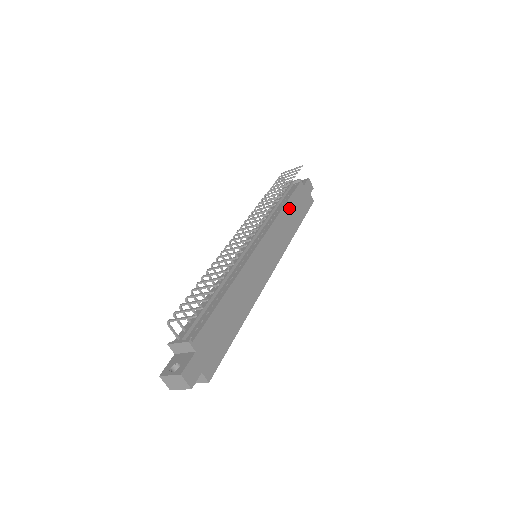
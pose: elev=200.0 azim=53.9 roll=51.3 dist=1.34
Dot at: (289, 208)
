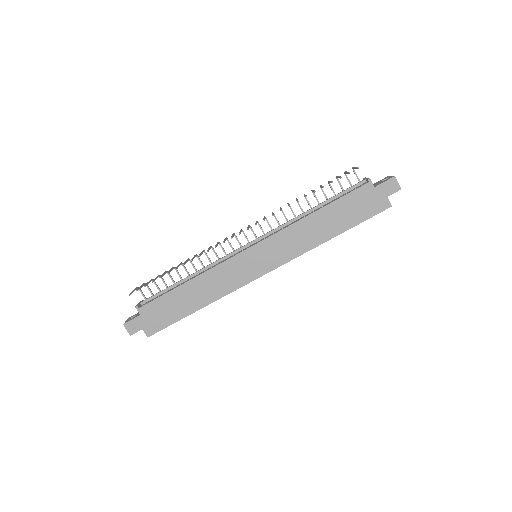
Dot at: (325, 214)
